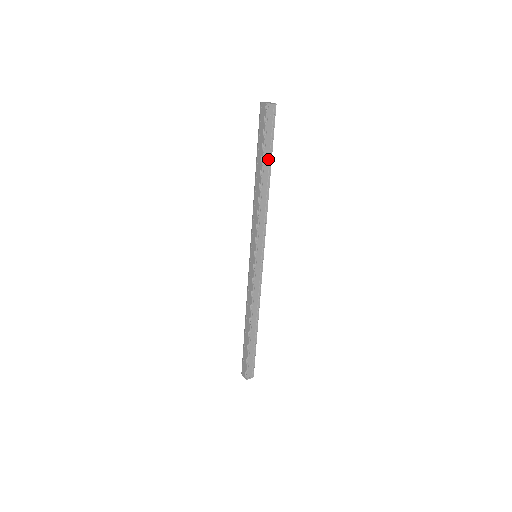
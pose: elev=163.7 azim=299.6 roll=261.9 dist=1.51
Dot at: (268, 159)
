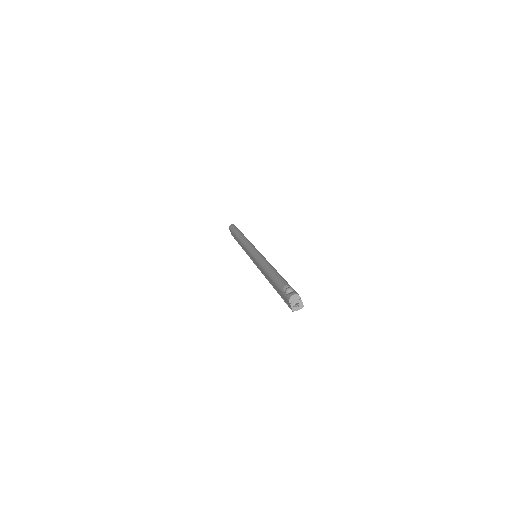
Dot at: occluded
